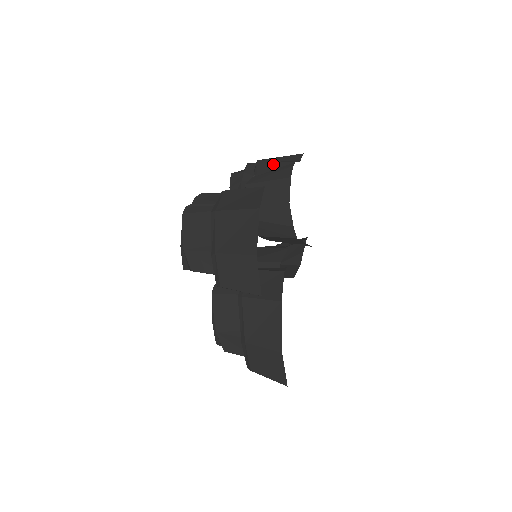
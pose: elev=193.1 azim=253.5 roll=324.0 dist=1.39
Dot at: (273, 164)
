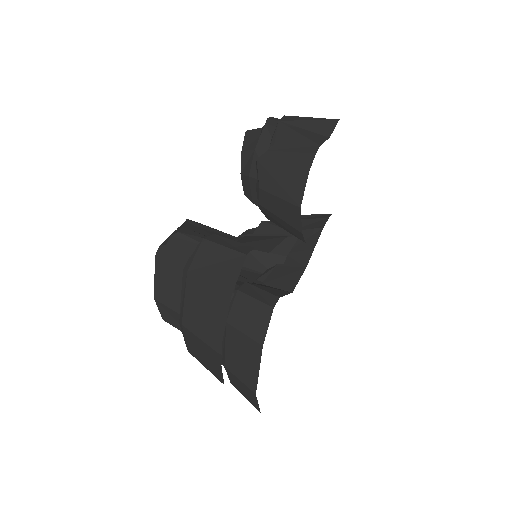
Dot at: (295, 137)
